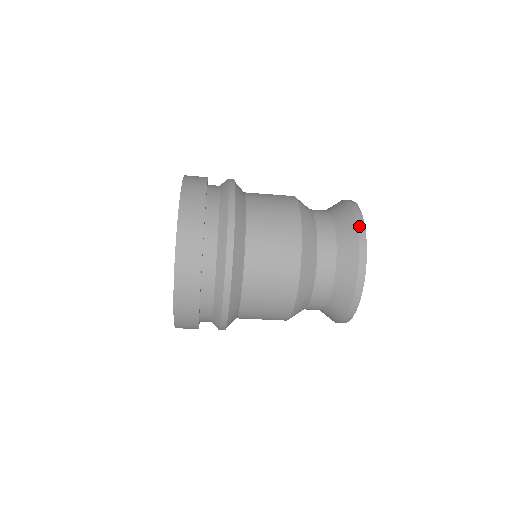
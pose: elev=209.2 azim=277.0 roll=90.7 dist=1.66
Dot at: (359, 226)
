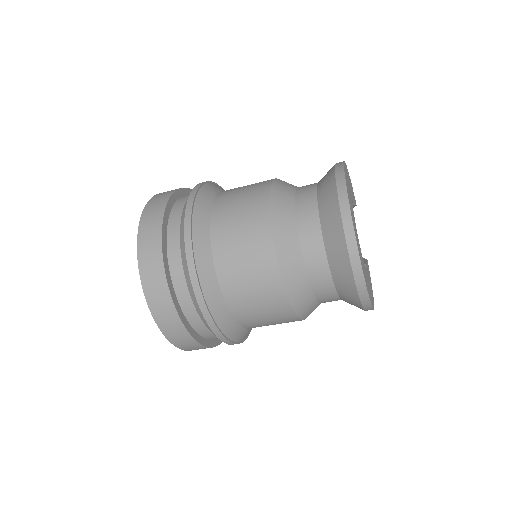
Dot at: (347, 239)
